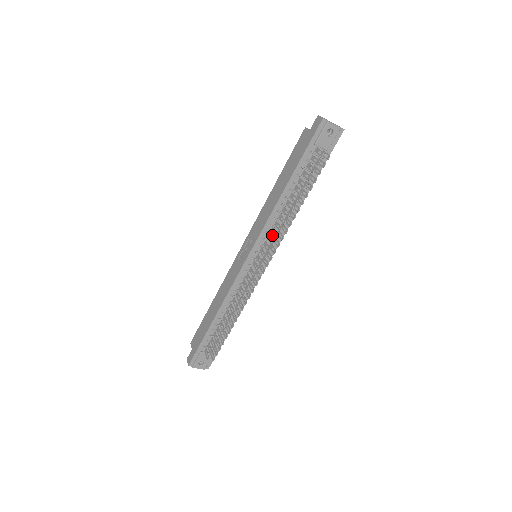
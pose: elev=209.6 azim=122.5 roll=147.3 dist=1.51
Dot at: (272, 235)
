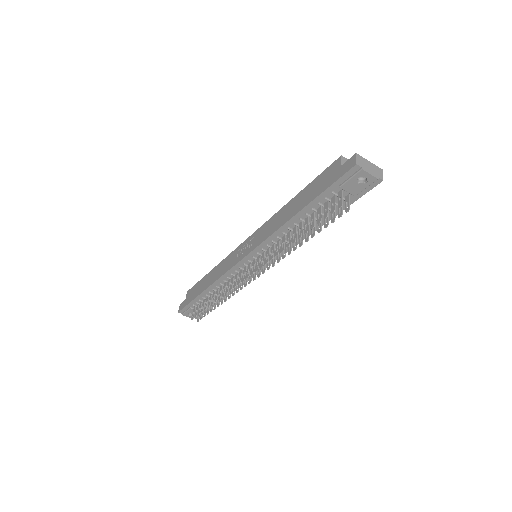
Dot at: occluded
